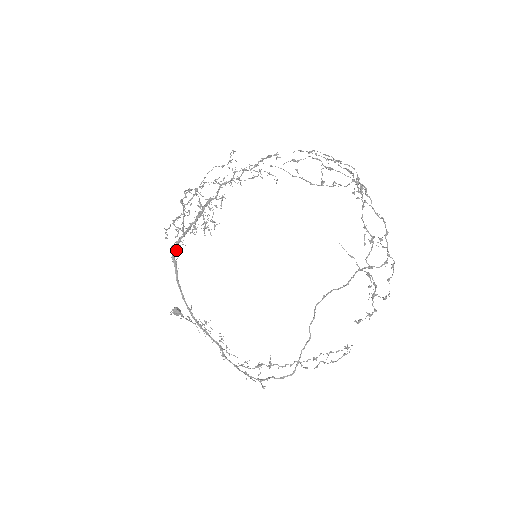
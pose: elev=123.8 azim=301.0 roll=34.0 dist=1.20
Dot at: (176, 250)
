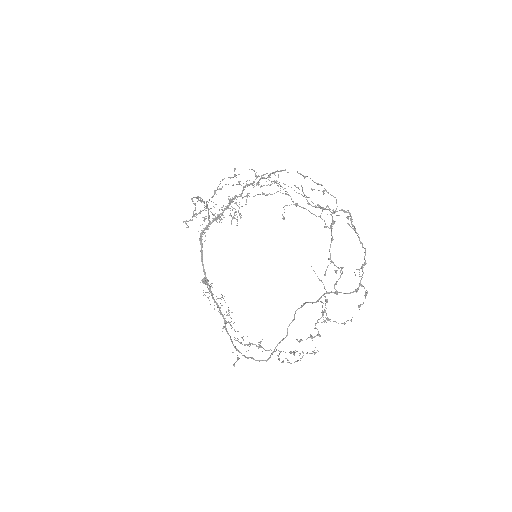
Dot at: occluded
